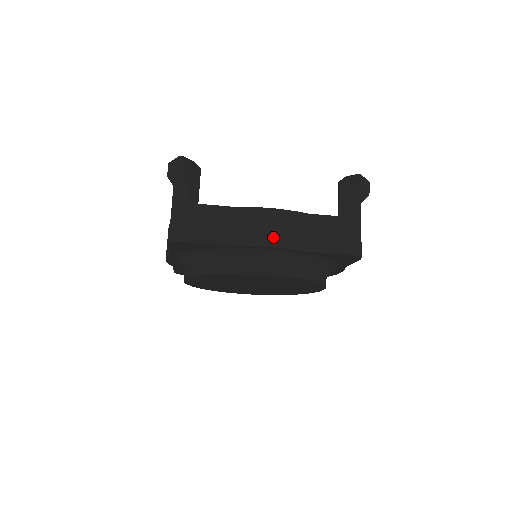
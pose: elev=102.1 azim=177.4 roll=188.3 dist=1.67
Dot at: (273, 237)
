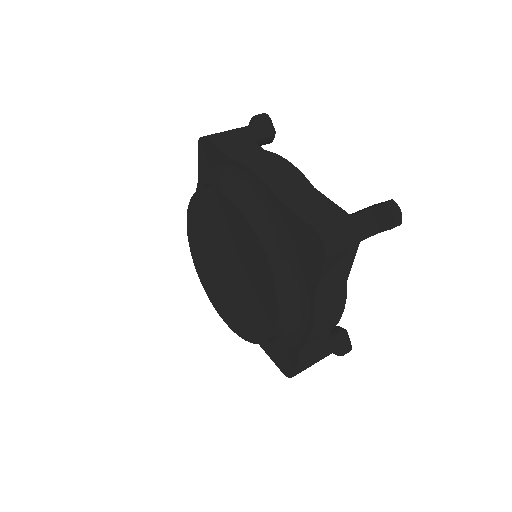
Dot at: (265, 170)
